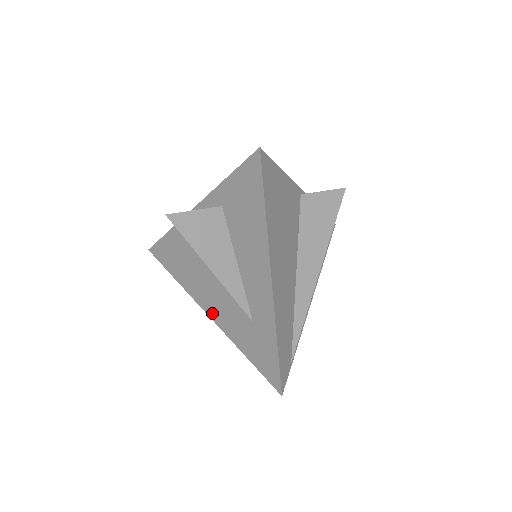
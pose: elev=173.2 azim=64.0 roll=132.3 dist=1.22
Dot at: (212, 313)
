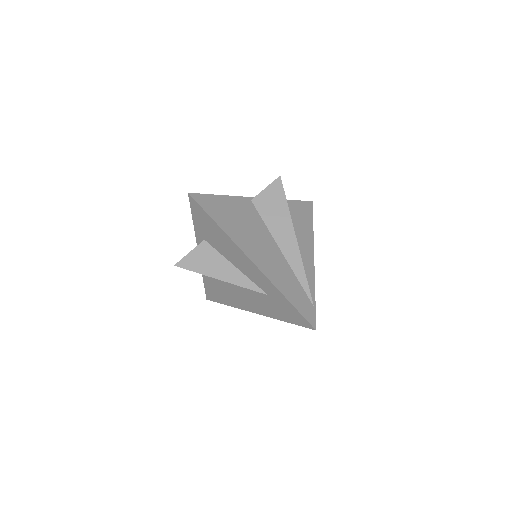
Dot at: (254, 310)
